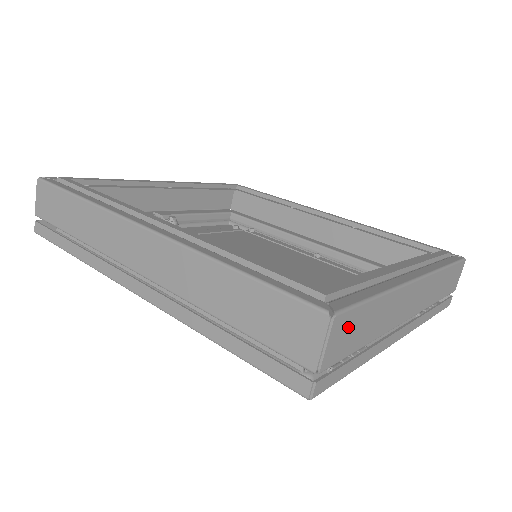
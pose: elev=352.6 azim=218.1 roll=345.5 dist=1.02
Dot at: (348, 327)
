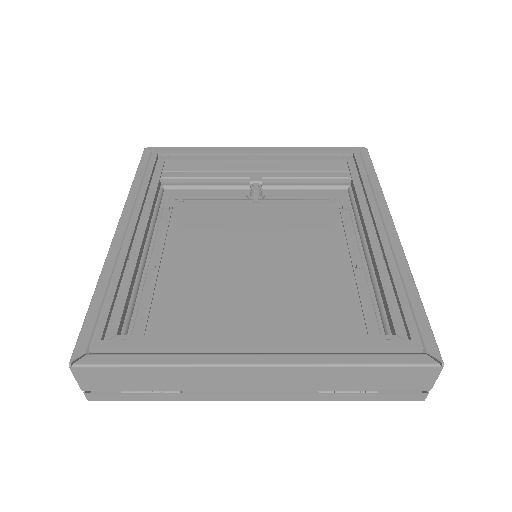
Dot at: (104, 376)
